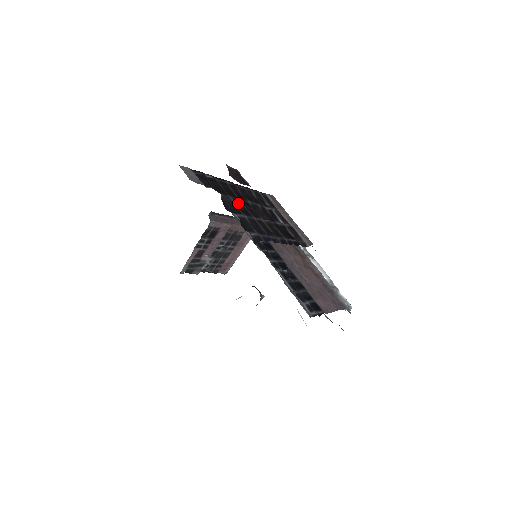
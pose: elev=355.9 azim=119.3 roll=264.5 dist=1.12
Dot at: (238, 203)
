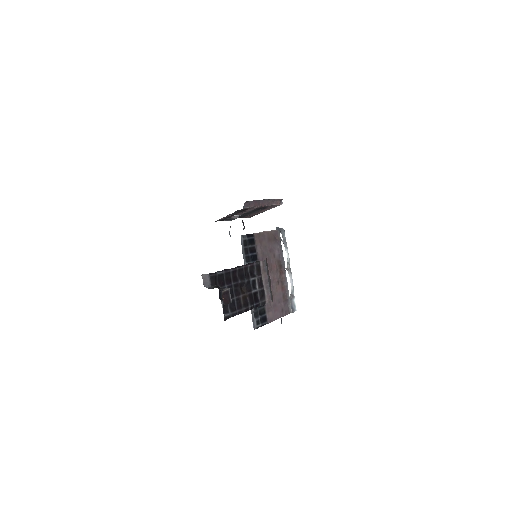
Dot at: (230, 289)
